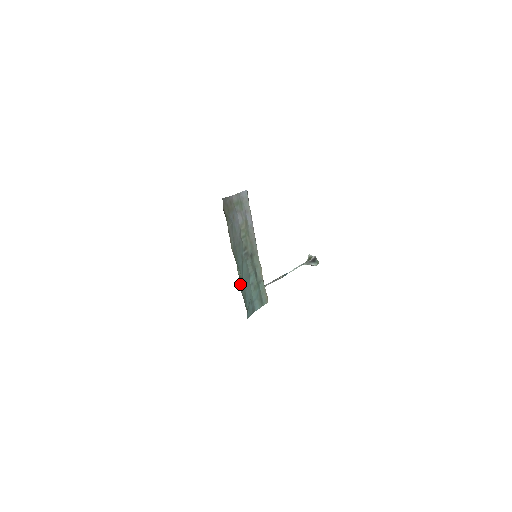
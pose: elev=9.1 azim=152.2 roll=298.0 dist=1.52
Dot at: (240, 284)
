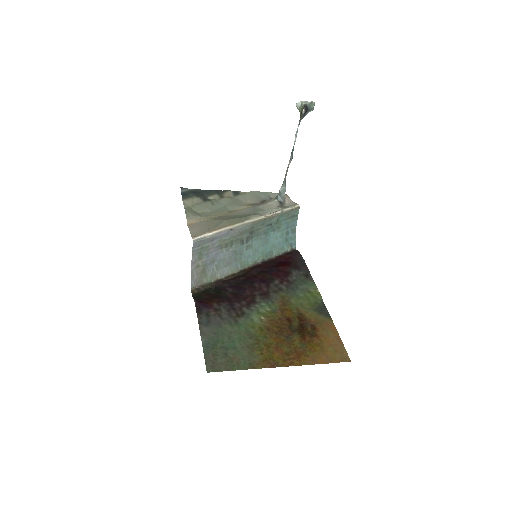
Dot at: (266, 258)
